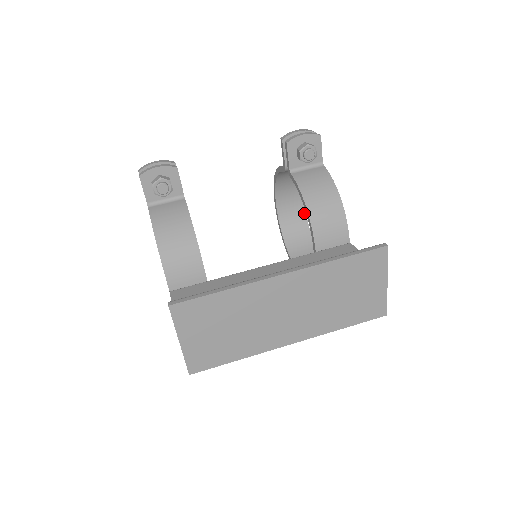
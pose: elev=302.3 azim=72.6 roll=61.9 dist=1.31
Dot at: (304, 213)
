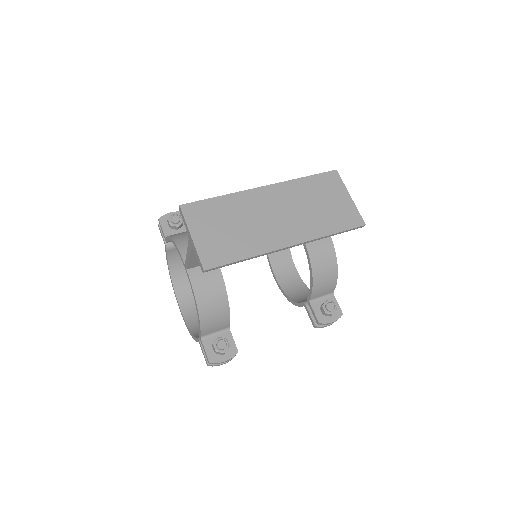
Dot at: (300, 279)
